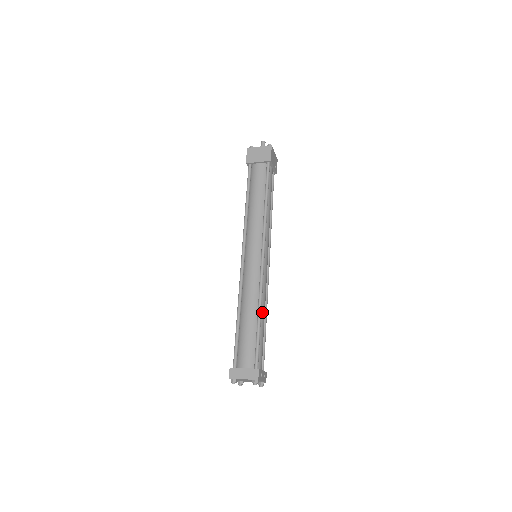
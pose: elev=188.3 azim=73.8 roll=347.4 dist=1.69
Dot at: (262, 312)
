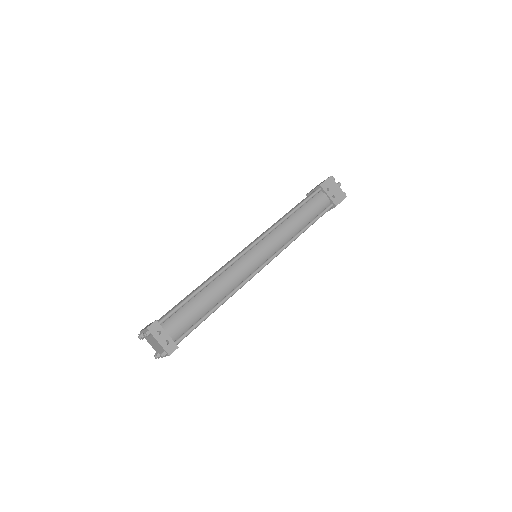
Dot at: (212, 288)
